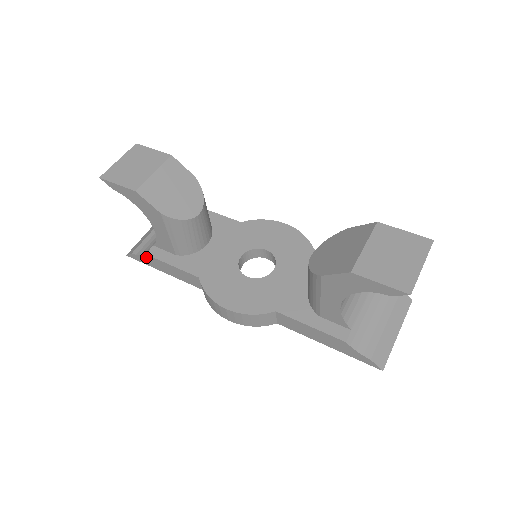
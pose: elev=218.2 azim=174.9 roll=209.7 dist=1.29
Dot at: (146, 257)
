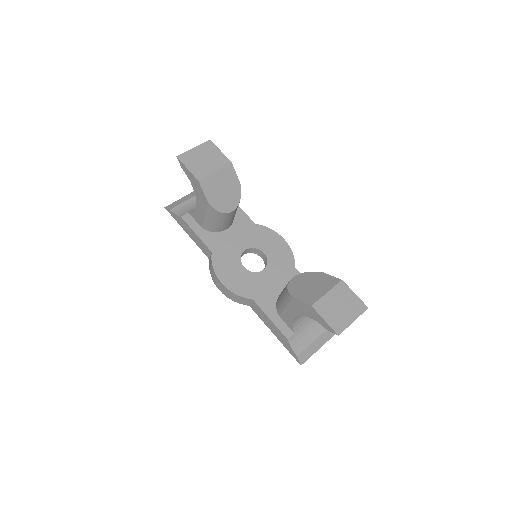
Dot at: (180, 218)
